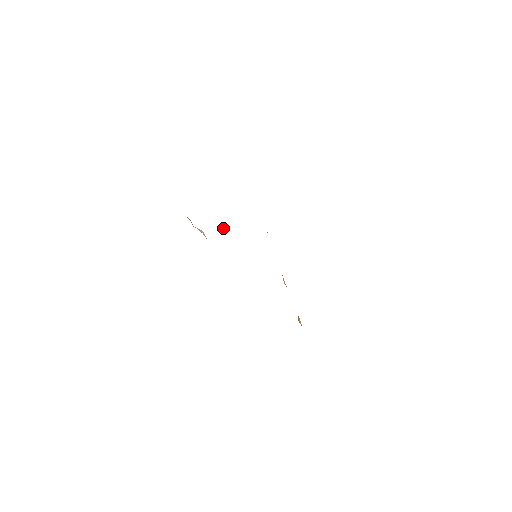
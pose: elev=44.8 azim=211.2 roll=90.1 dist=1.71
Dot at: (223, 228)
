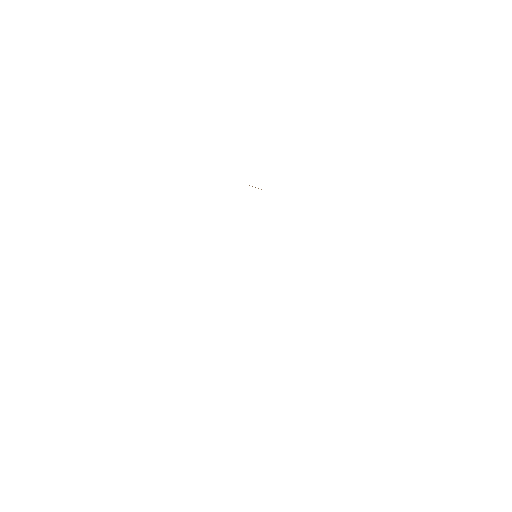
Dot at: occluded
